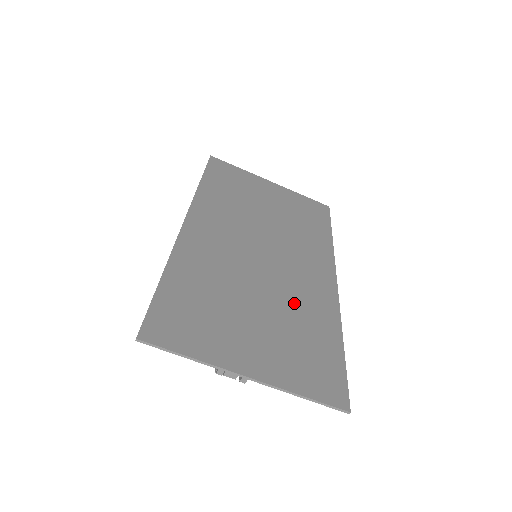
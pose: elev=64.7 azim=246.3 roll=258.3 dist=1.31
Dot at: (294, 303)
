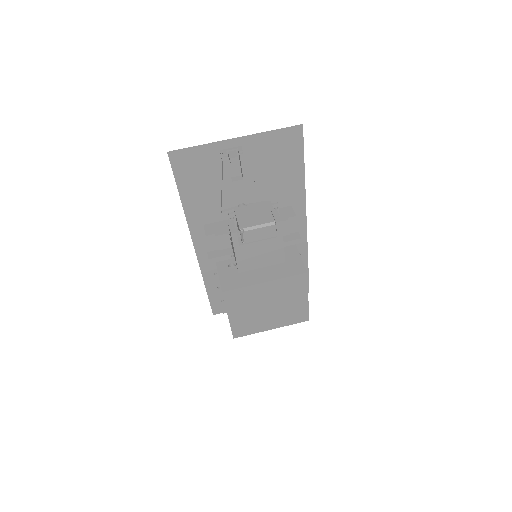
Dot at: (271, 196)
